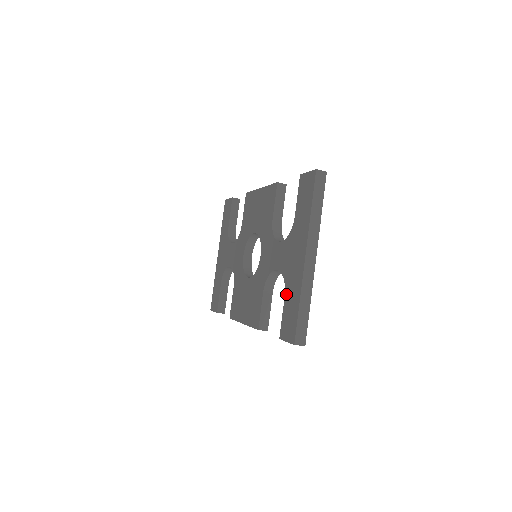
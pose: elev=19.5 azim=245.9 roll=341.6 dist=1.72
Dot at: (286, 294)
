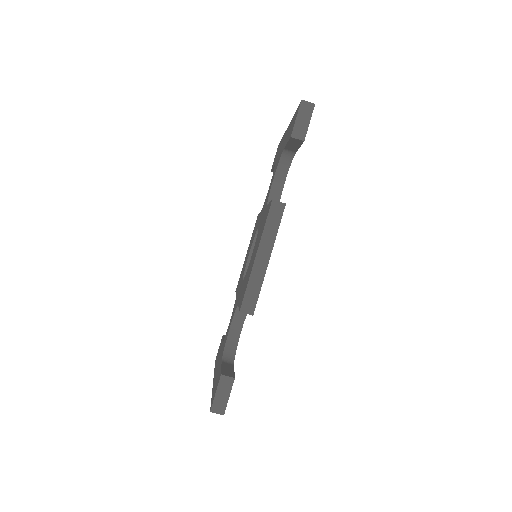
Dot at: (284, 146)
